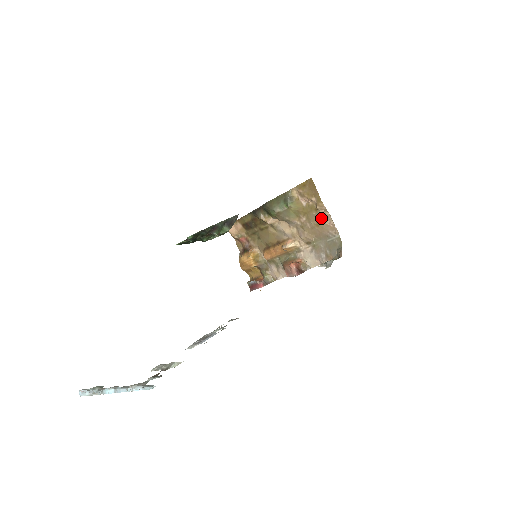
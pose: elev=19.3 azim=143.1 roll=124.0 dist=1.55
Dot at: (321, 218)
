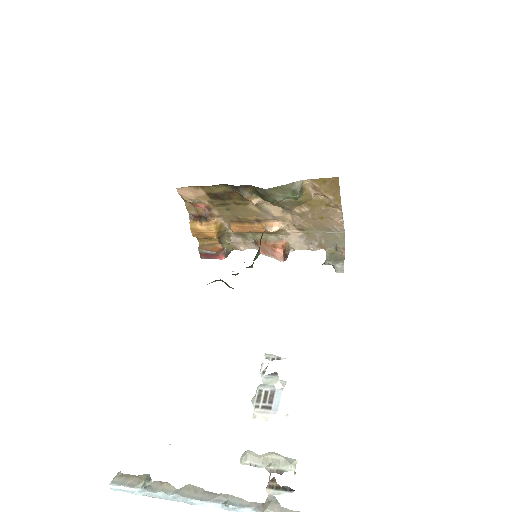
Dot at: (330, 214)
